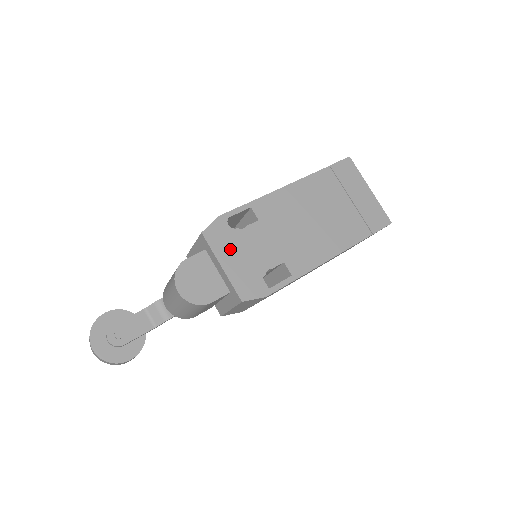
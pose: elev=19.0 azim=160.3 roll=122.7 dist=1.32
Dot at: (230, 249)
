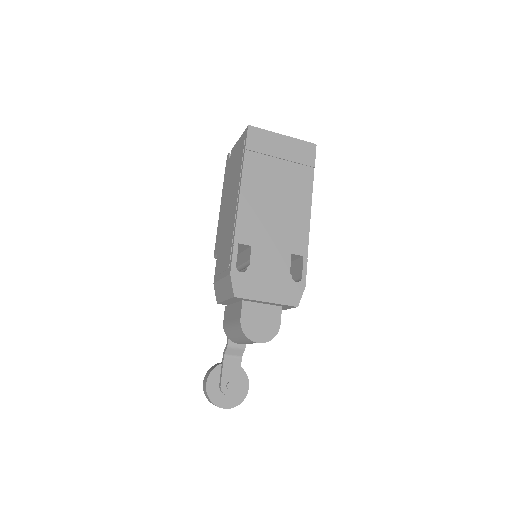
Dot at: (259, 286)
